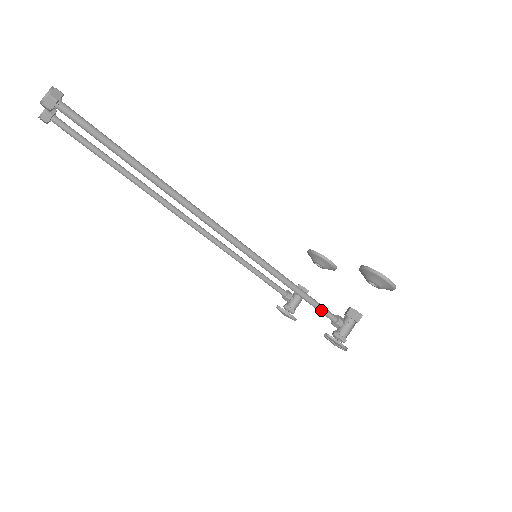
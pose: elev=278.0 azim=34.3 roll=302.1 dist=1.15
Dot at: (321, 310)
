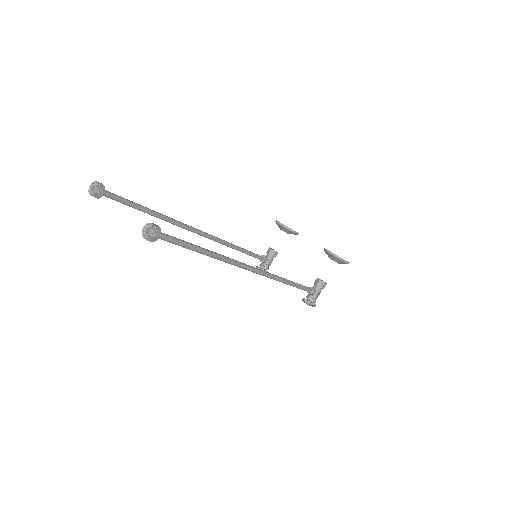
Dot at: (304, 289)
